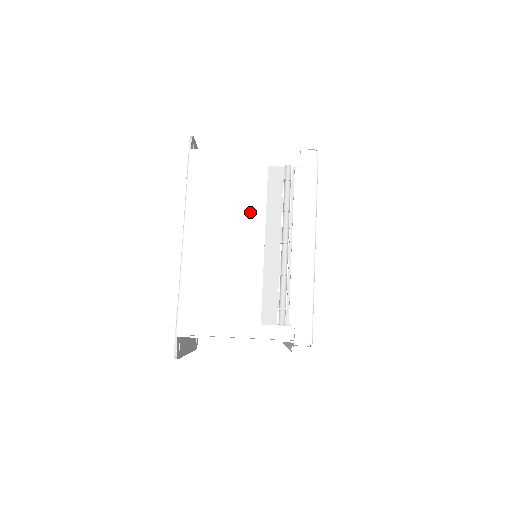
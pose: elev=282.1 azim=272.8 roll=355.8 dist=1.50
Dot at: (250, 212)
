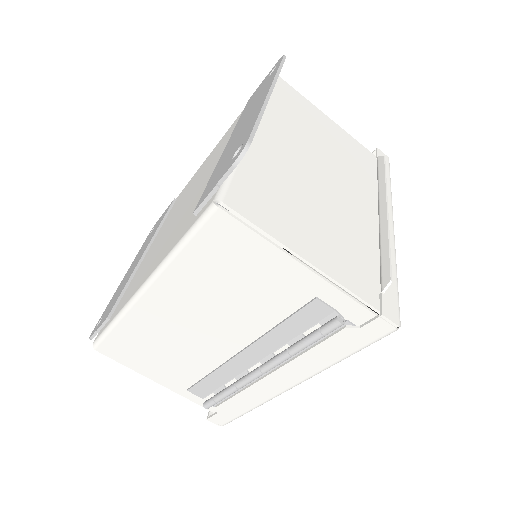
Dot at: (248, 319)
